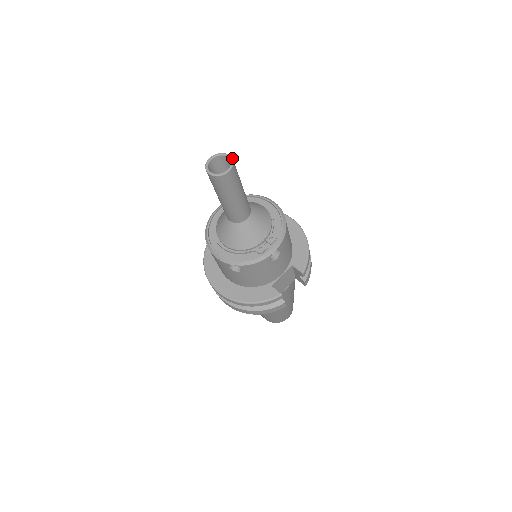
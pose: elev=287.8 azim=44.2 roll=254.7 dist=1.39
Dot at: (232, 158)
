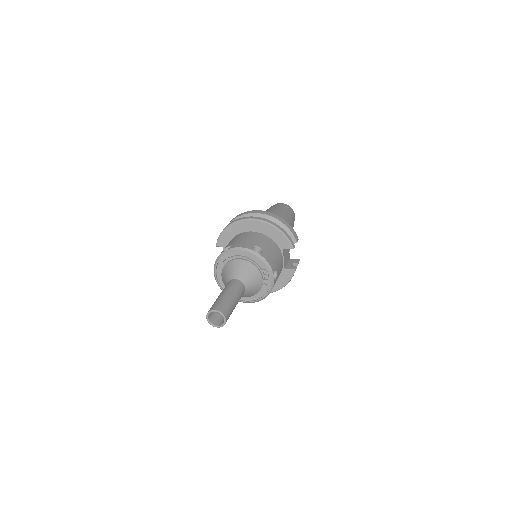
Dot at: (218, 311)
